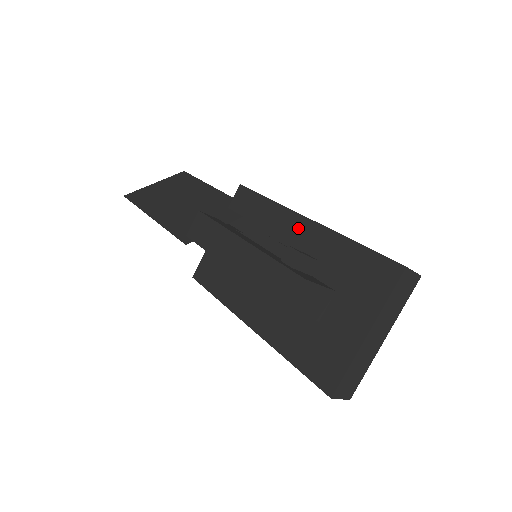
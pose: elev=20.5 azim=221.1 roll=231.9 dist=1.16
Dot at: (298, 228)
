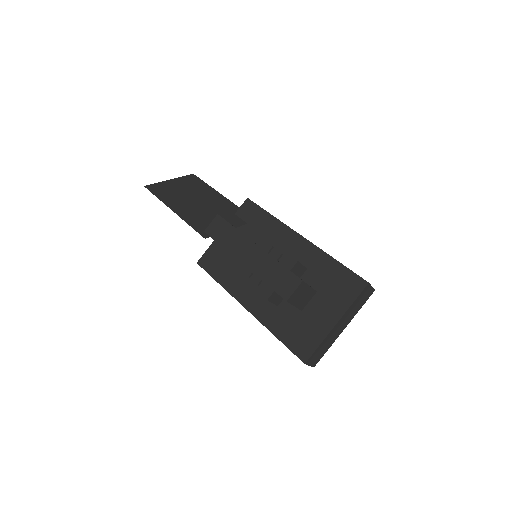
Dot at: (293, 242)
